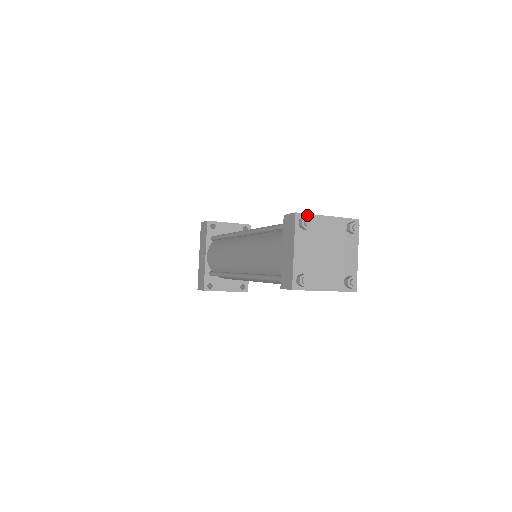
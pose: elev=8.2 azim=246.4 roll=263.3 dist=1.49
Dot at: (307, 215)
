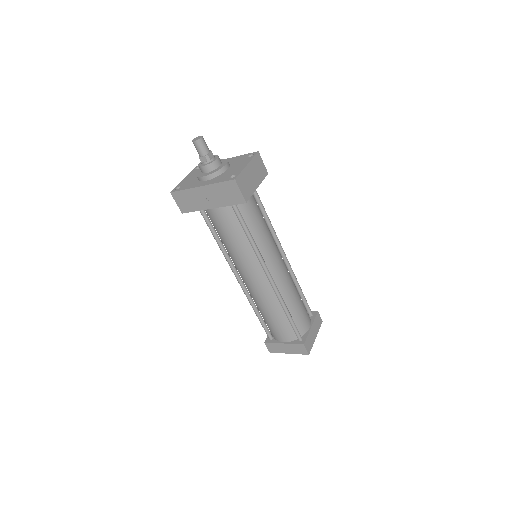
Dot at: occluded
